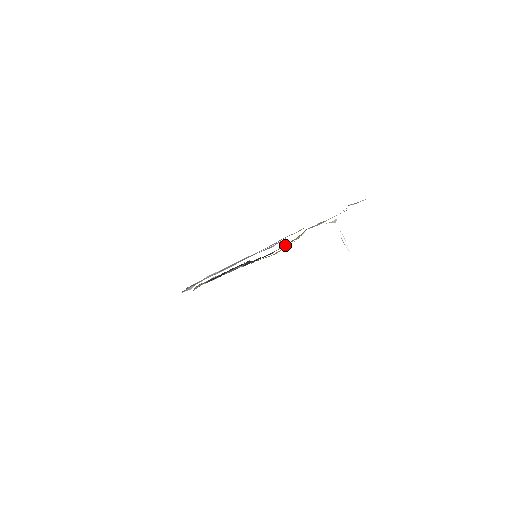
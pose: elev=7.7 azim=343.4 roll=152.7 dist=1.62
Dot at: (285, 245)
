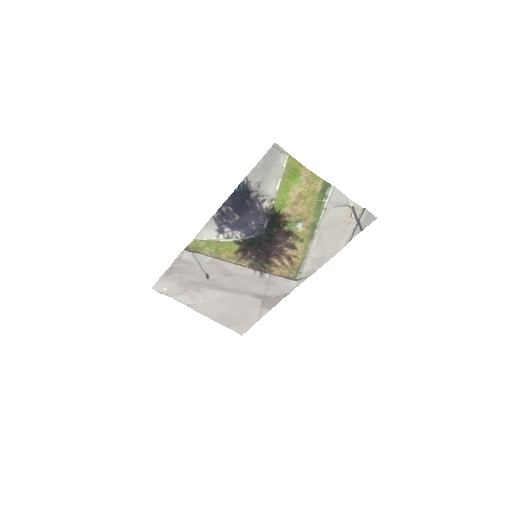
Dot at: (286, 257)
